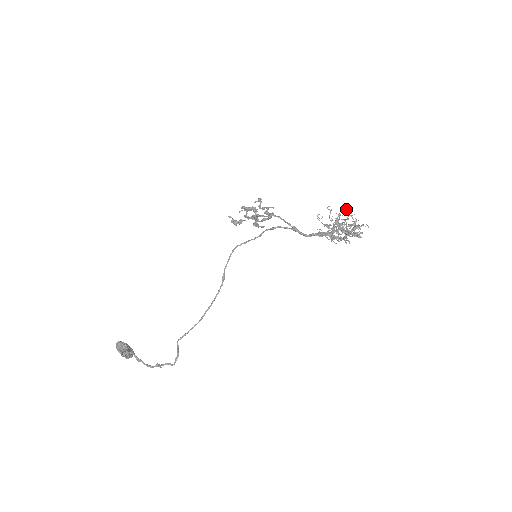
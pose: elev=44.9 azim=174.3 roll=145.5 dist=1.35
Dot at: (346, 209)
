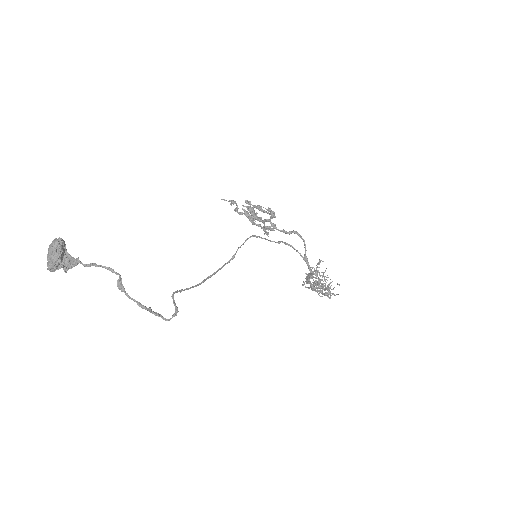
Dot at: occluded
